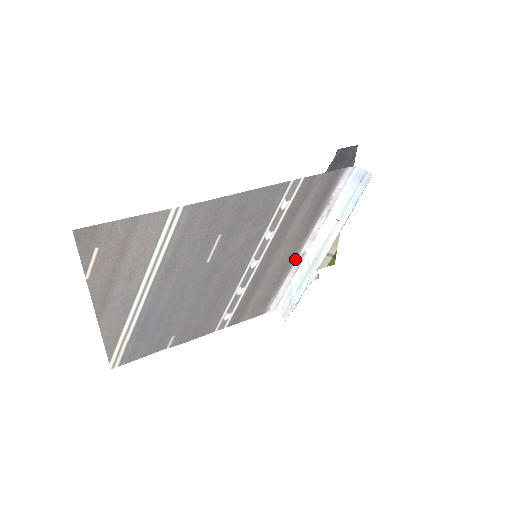
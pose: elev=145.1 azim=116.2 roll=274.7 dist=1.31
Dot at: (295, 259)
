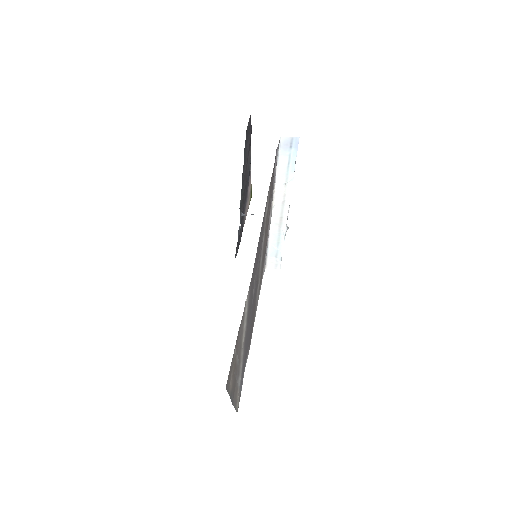
Dot at: (268, 230)
